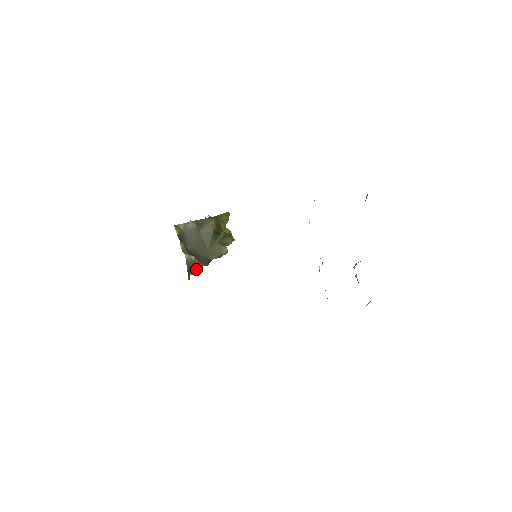
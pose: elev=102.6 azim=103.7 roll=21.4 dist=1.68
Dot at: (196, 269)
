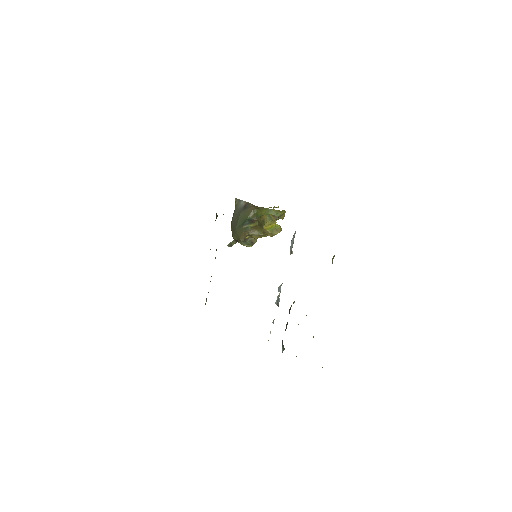
Dot at: (247, 243)
